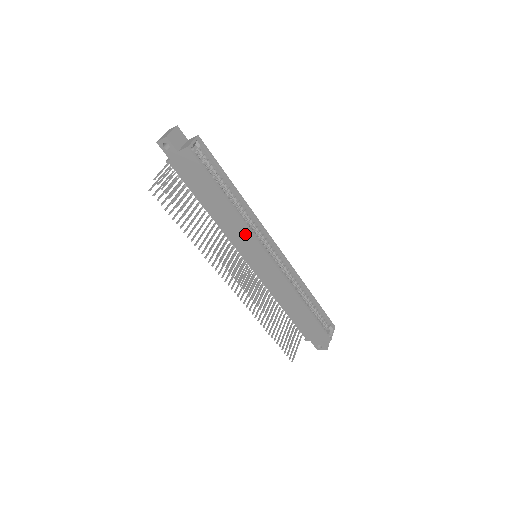
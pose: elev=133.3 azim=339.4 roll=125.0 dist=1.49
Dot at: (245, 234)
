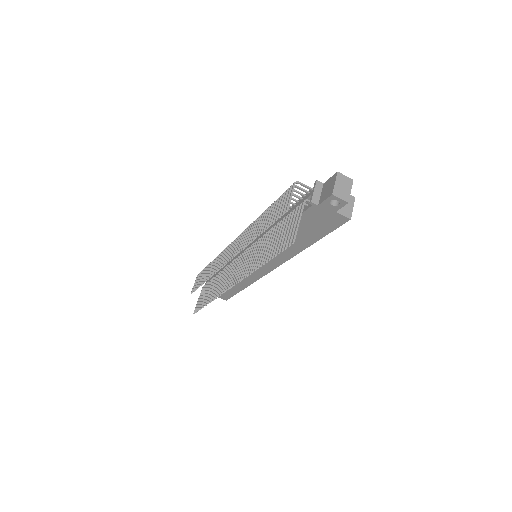
Dot at: (281, 257)
